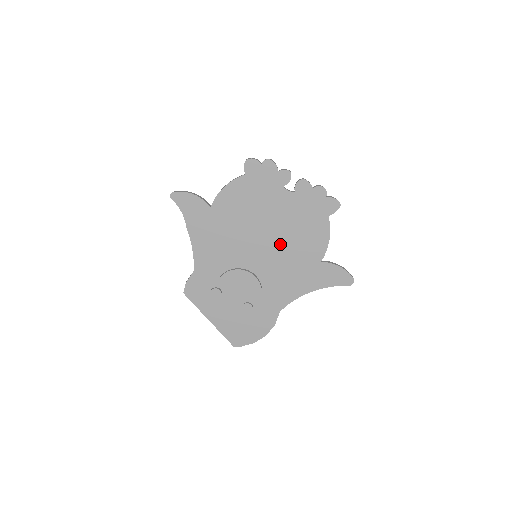
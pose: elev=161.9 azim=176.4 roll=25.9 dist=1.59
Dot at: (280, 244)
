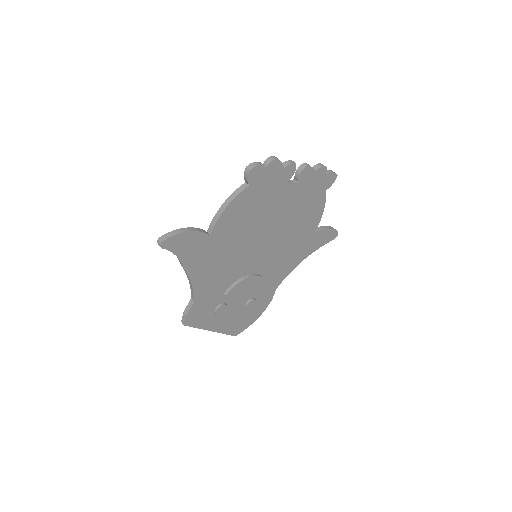
Dot at: (280, 236)
